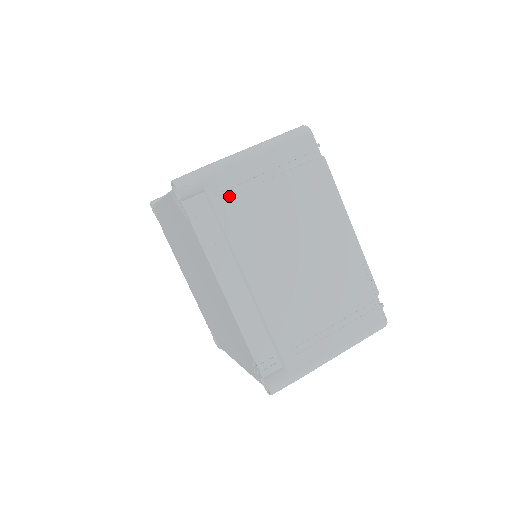
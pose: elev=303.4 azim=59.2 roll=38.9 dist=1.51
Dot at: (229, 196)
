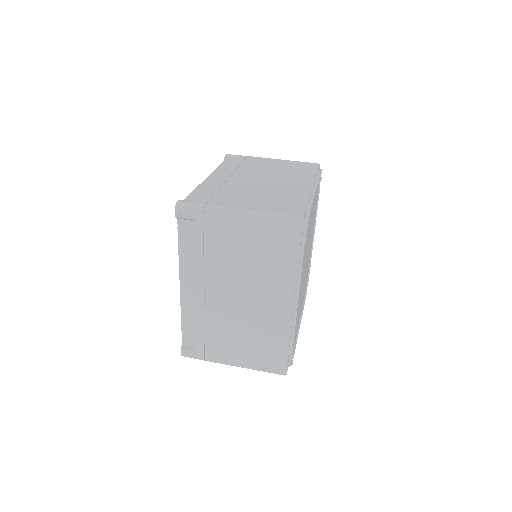
Dot at: (209, 235)
